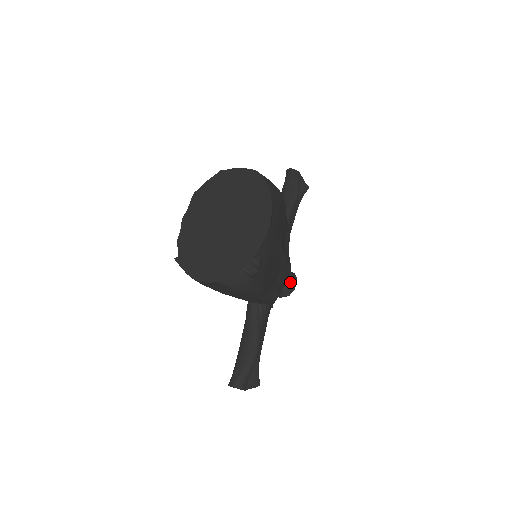
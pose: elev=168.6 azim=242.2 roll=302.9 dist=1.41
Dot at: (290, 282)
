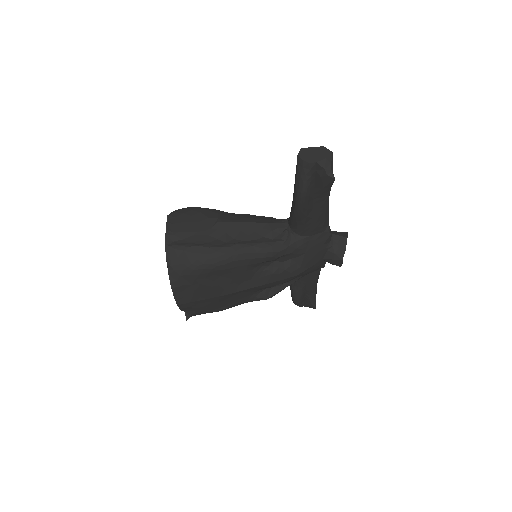
Dot at: (331, 262)
